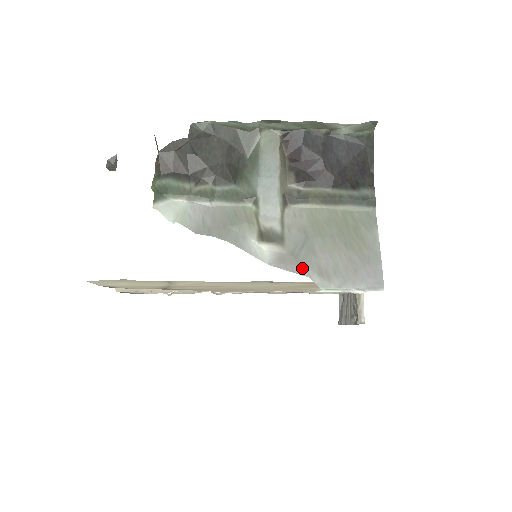
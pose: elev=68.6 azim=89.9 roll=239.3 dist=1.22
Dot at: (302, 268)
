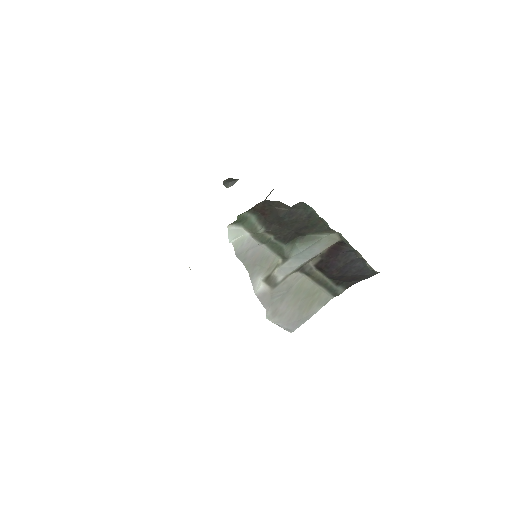
Dot at: (269, 305)
